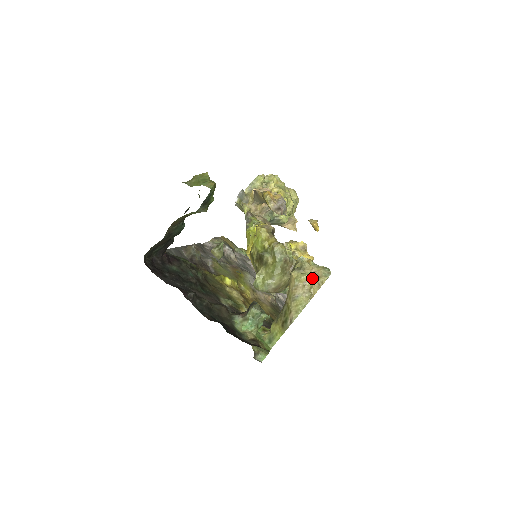
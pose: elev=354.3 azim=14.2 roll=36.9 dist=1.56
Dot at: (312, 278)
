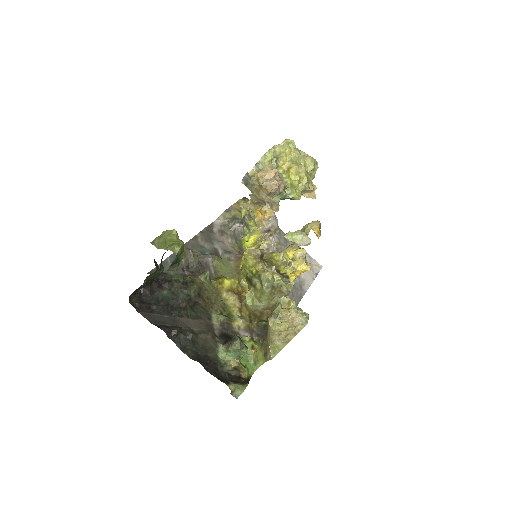
Dot at: (287, 329)
